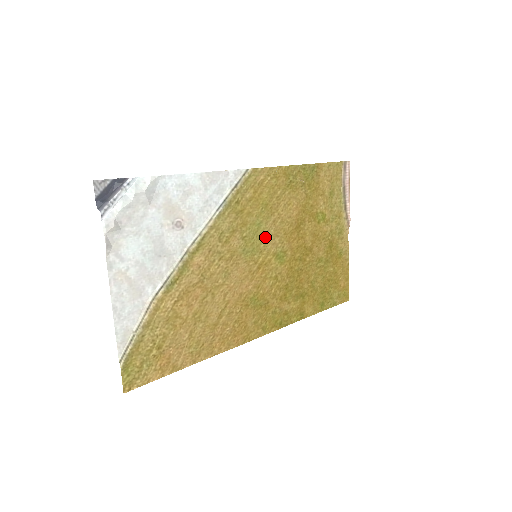
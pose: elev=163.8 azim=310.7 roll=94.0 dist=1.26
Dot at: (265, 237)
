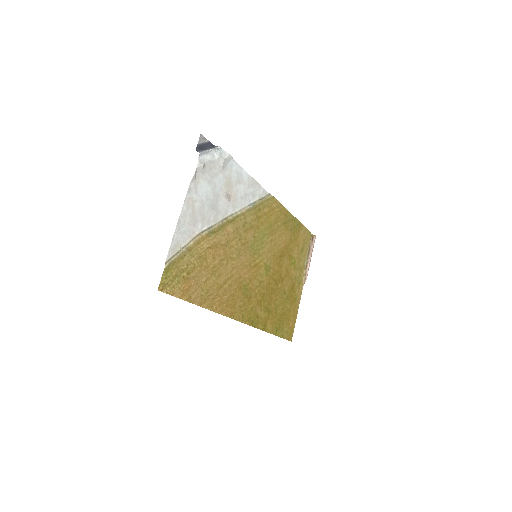
Dot at: (264, 247)
